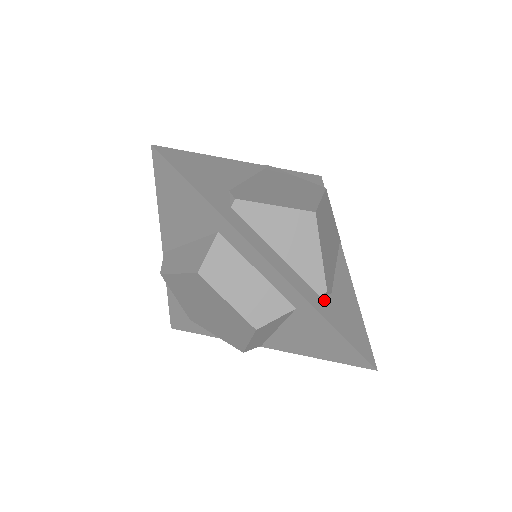
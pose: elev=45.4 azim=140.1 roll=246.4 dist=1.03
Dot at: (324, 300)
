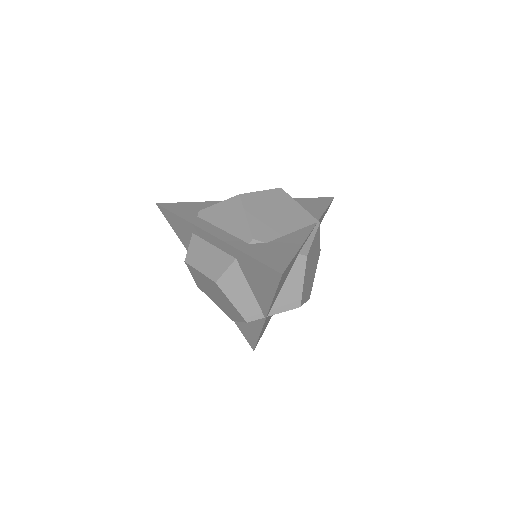
Dot at: (252, 245)
